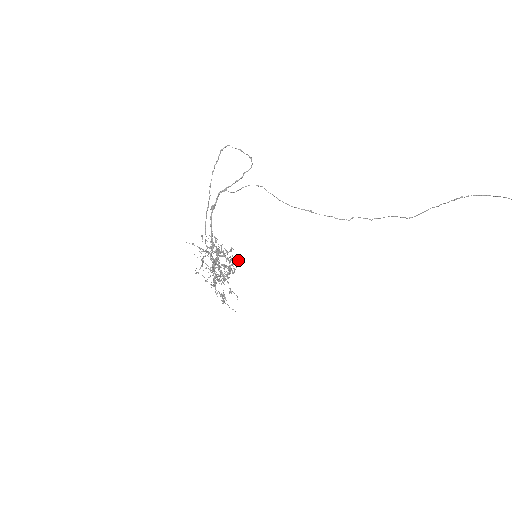
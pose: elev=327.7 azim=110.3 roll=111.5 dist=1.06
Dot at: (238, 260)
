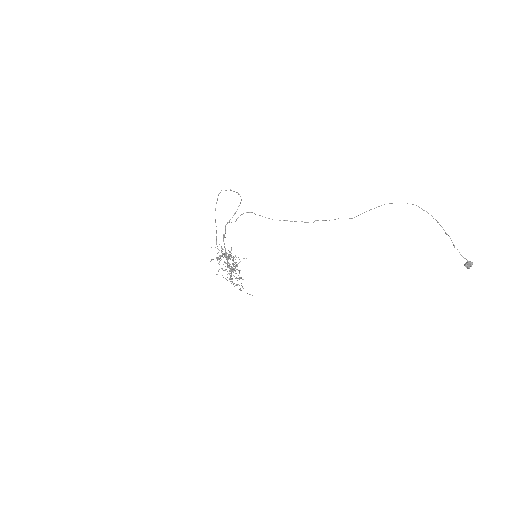
Dot at: occluded
